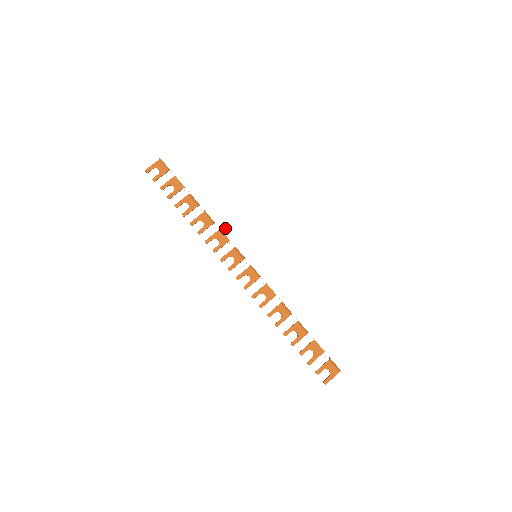
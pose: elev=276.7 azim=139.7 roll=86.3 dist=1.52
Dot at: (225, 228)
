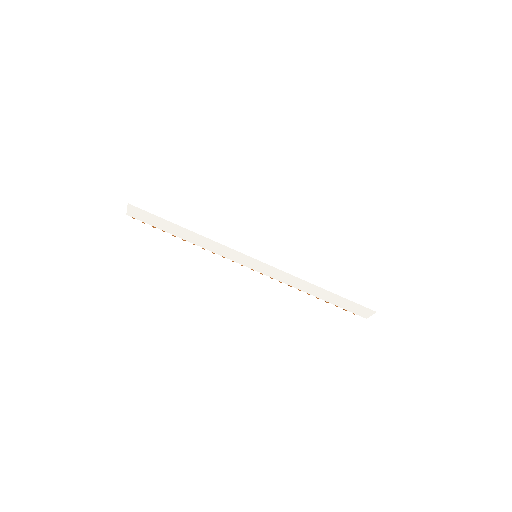
Dot at: (218, 252)
